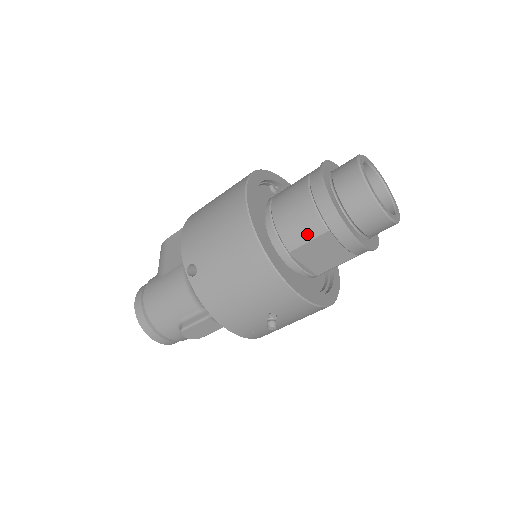
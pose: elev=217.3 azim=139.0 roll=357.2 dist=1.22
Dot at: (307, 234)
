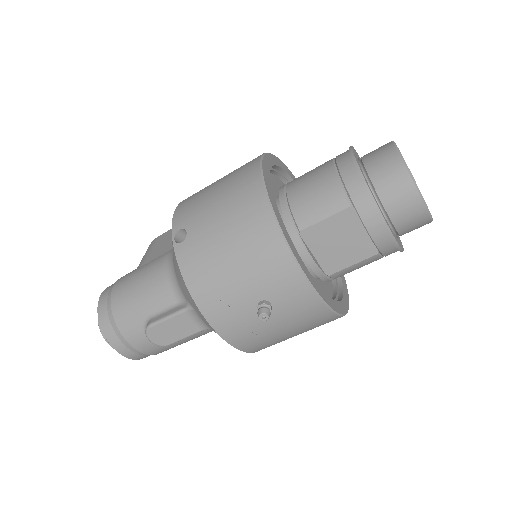
Dot at: (325, 209)
